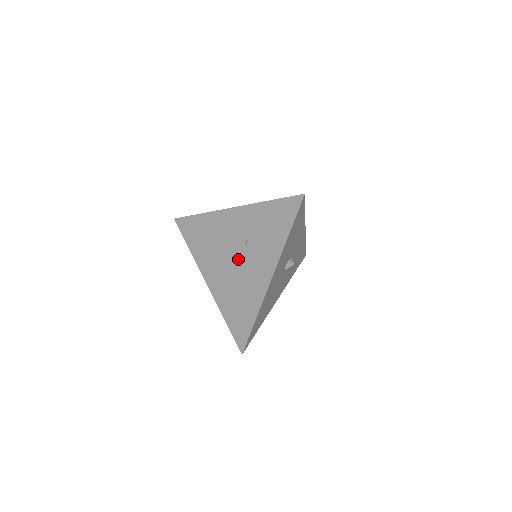
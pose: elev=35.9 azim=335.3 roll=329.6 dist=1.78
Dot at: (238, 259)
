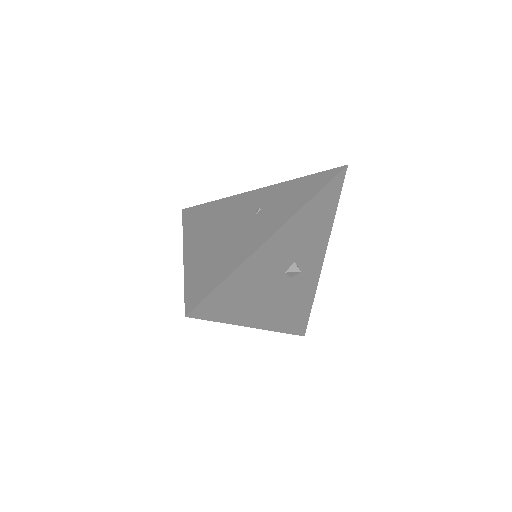
Dot at: (239, 225)
